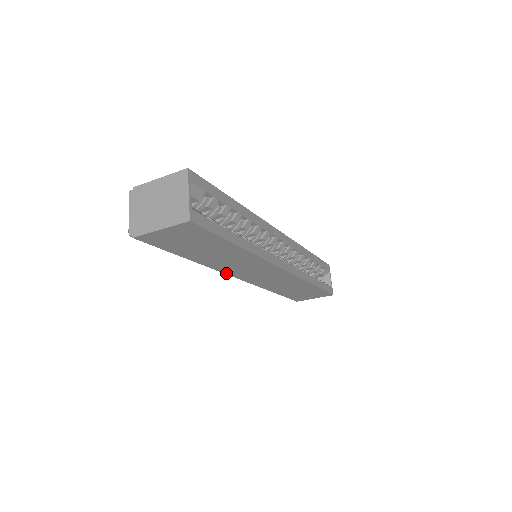
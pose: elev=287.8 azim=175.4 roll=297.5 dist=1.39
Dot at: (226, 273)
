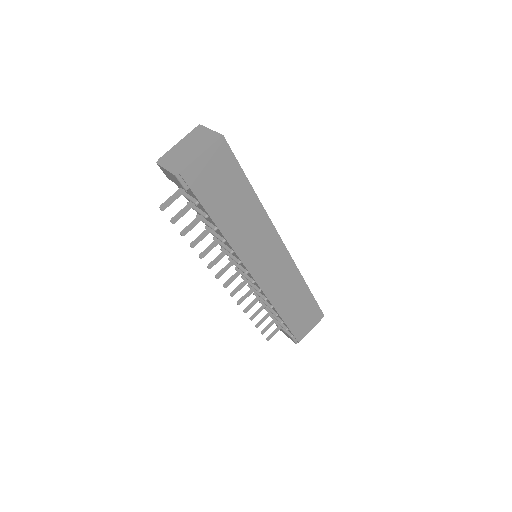
Dot at: (243, 262)
